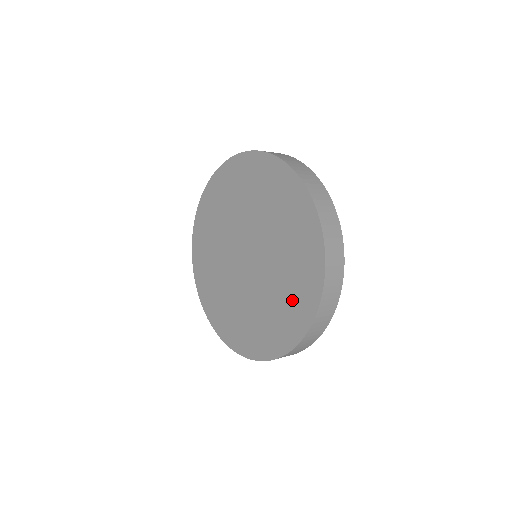
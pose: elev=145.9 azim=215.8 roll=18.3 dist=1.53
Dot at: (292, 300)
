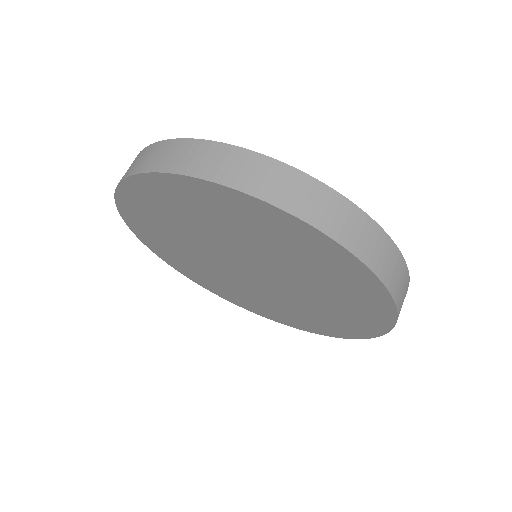
Dot at: (351, 305)
